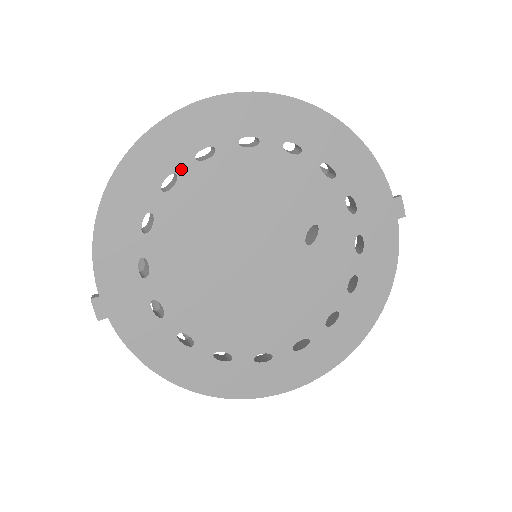
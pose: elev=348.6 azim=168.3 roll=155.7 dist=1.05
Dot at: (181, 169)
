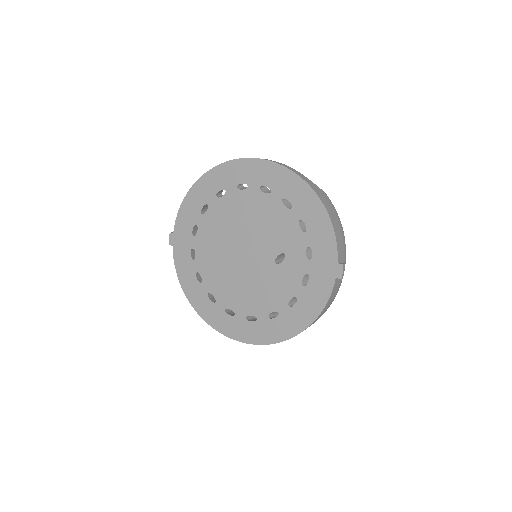
Dot at: (229, 189)
